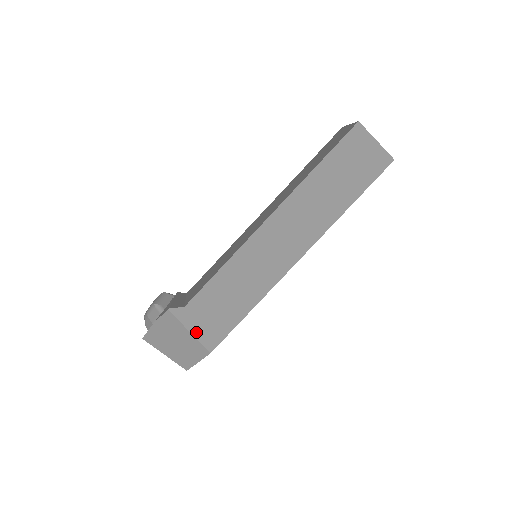
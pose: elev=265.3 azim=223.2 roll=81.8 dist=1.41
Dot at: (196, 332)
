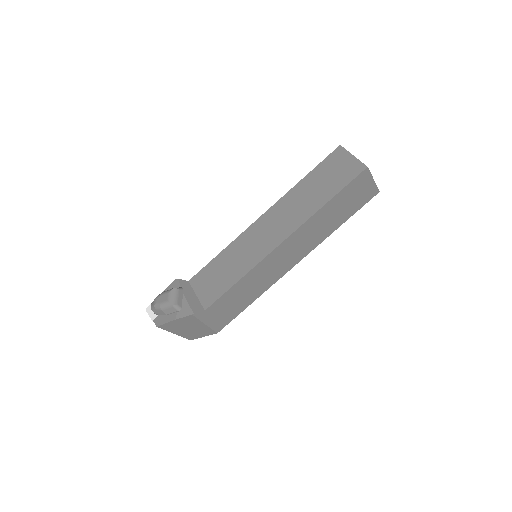
Dot at: (210, 323)
